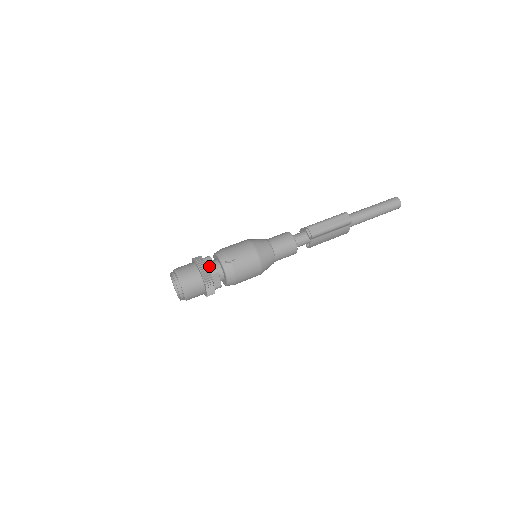
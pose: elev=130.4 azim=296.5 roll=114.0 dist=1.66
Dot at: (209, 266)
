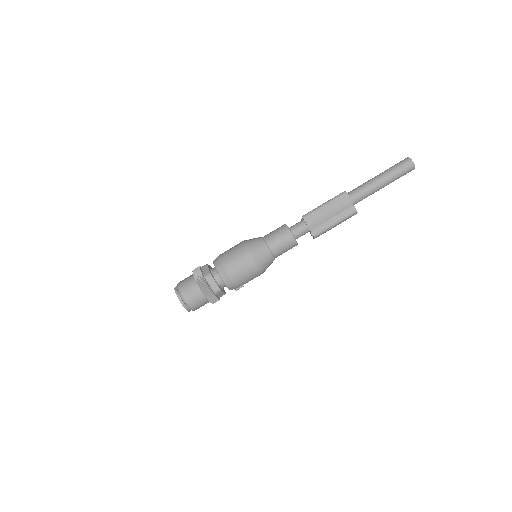
Dot at: (219, 296)
